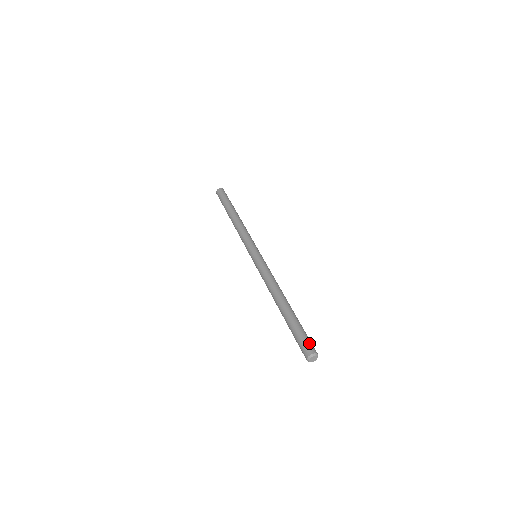
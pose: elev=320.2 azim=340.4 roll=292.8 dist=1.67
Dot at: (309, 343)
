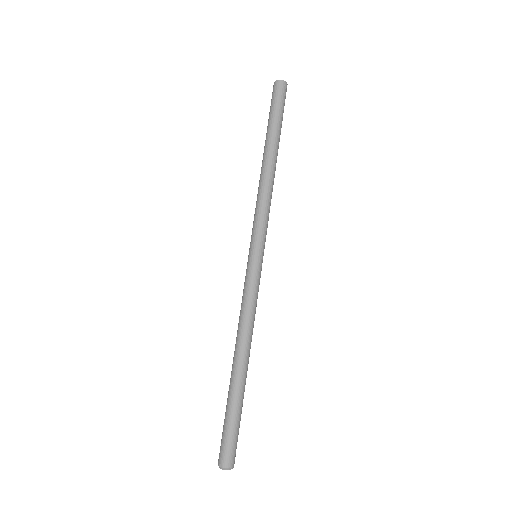
Dot at: (228, 449)
